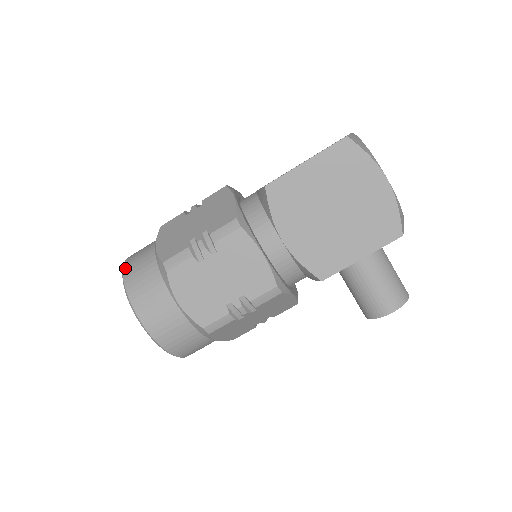
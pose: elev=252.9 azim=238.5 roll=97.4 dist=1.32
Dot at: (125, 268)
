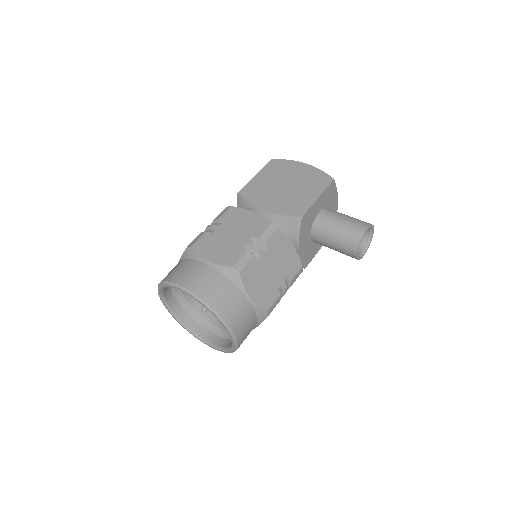
Dot at: occluded
